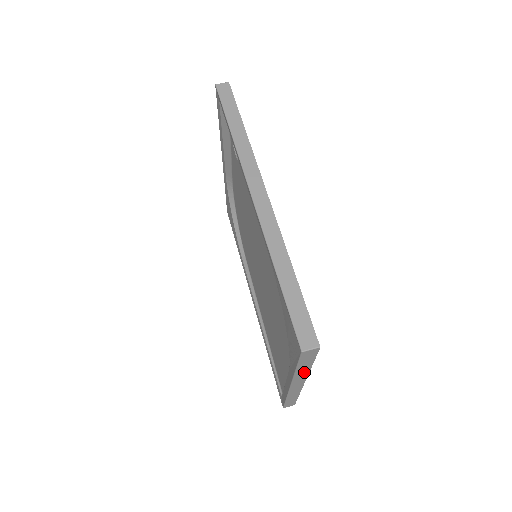
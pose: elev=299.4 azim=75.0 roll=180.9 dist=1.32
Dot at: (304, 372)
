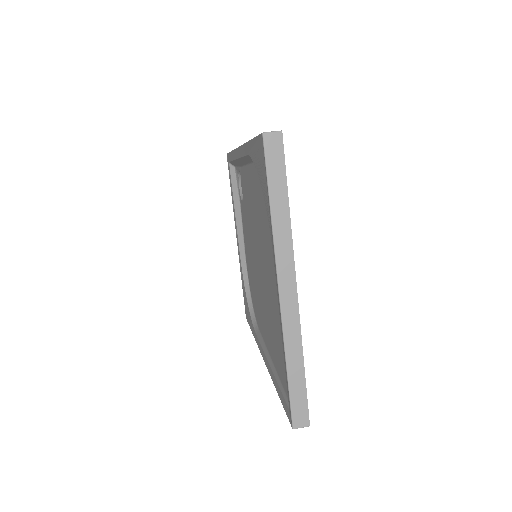
Dot at: (284, 228)
